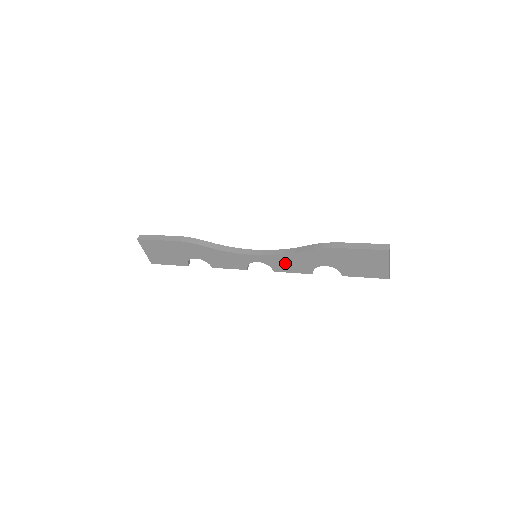
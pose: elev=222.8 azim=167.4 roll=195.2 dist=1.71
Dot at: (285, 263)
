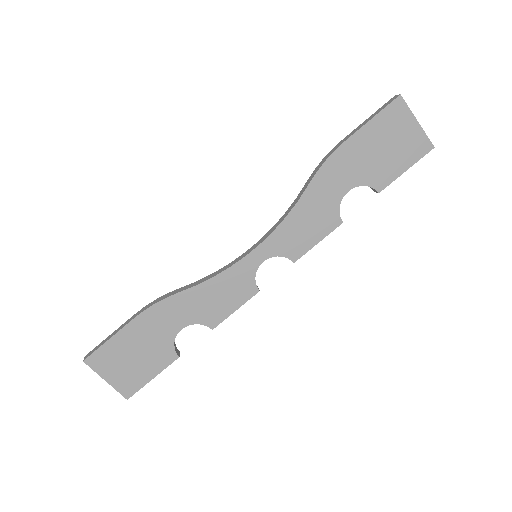
Dot at: (298, 232)
